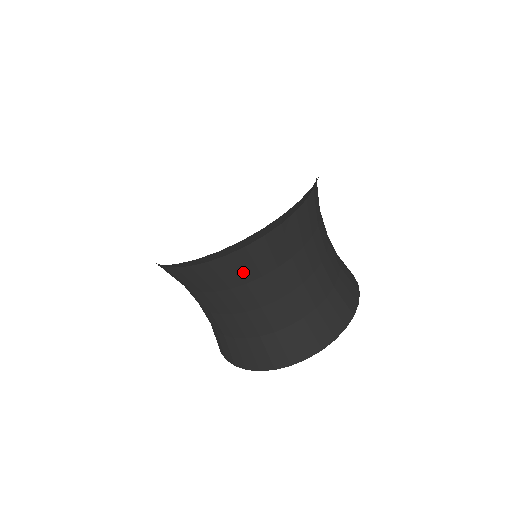
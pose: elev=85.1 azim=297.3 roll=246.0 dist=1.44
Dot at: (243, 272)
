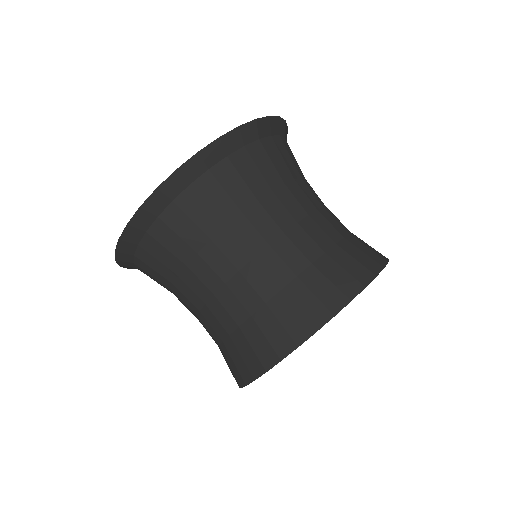
Dot at: (250, 183)
